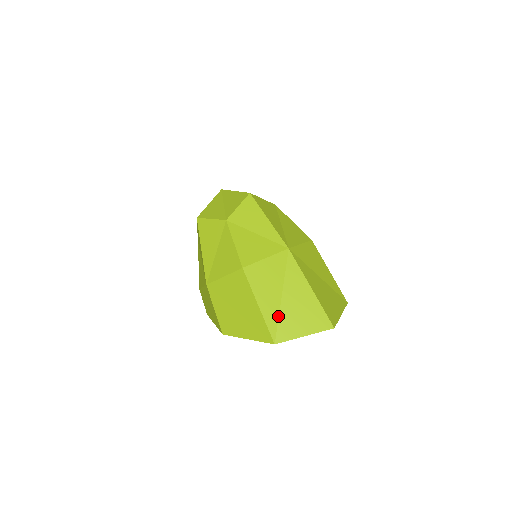
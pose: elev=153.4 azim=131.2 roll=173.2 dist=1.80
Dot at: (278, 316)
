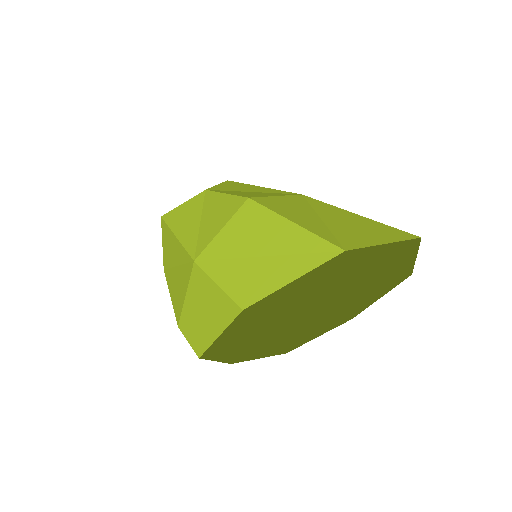
Dot at: (329, 231)
